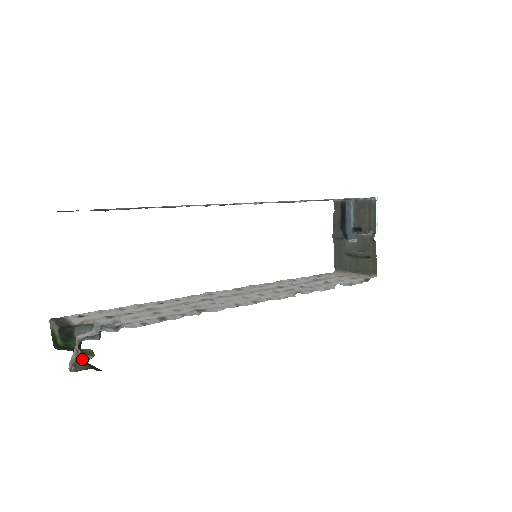
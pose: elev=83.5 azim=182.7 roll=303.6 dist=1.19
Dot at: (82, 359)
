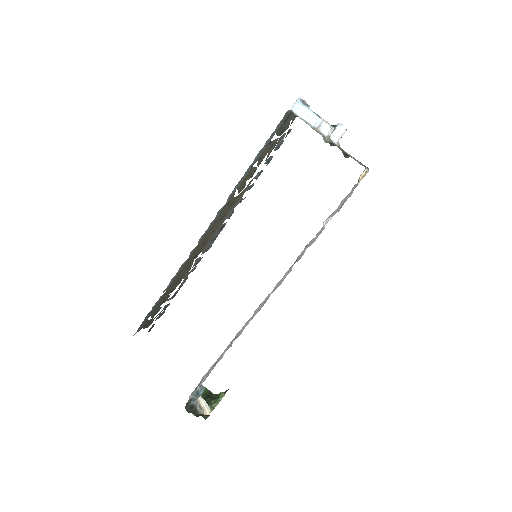
Dot at: occluded
